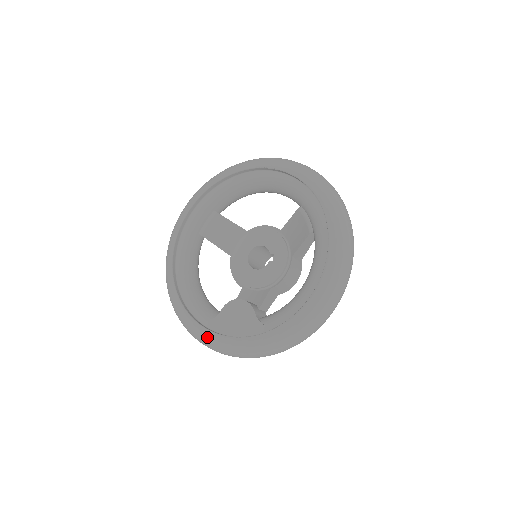
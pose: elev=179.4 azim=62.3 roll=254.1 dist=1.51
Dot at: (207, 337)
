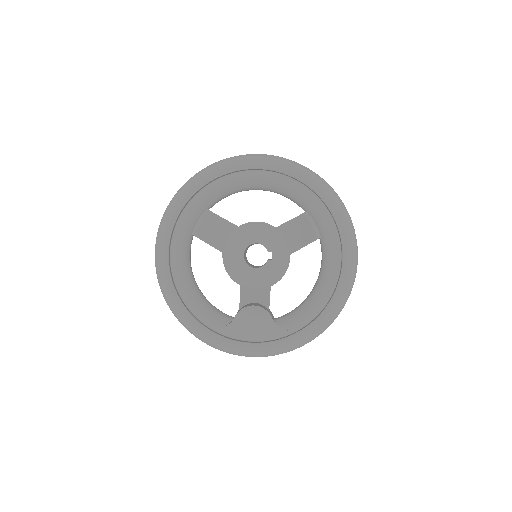
Dot at: (225, 344)
